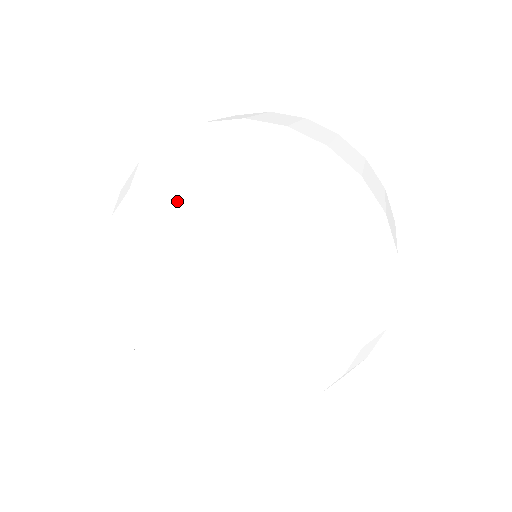
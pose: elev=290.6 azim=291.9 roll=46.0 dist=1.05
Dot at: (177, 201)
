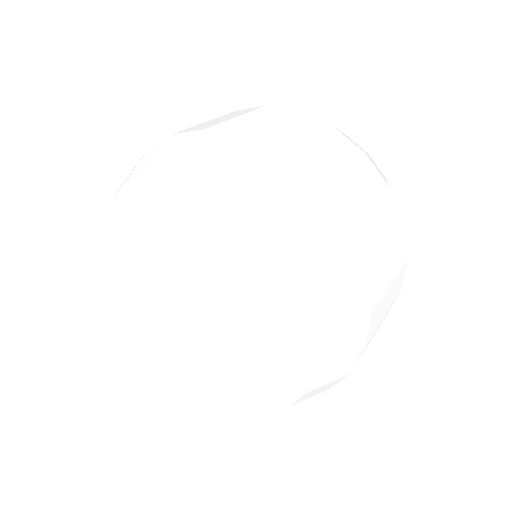
Dot at: (132, 227)
